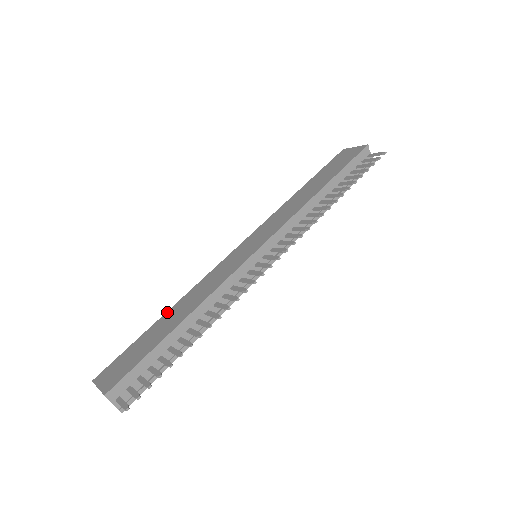
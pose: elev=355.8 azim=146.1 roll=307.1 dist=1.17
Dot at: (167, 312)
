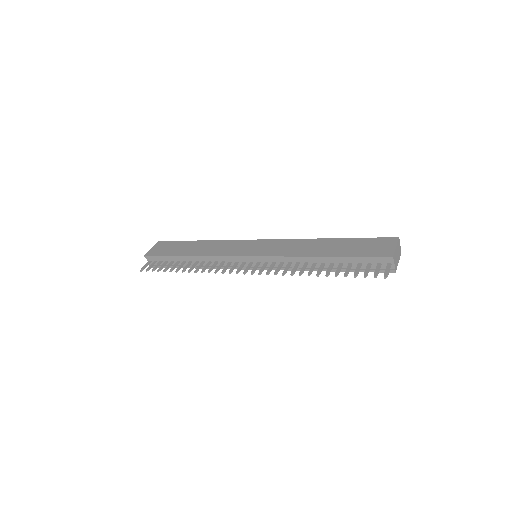
Dot at: (201, 241)
